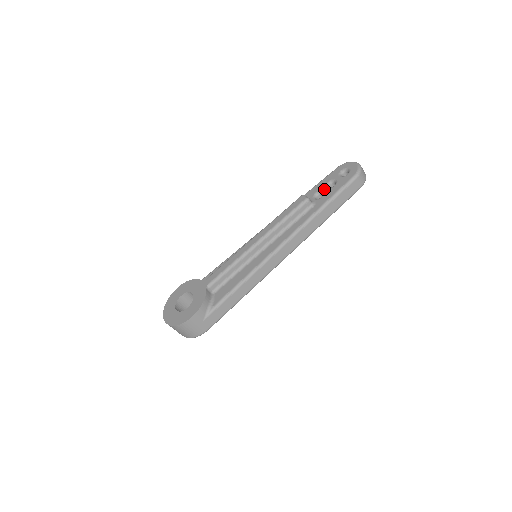
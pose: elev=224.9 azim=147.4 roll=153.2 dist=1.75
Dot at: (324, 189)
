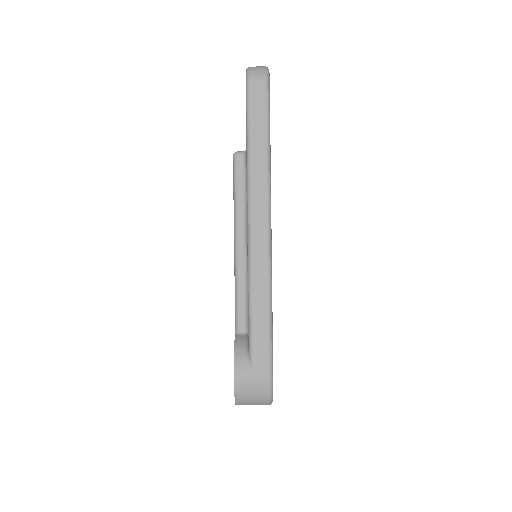
Dot at: occluded
